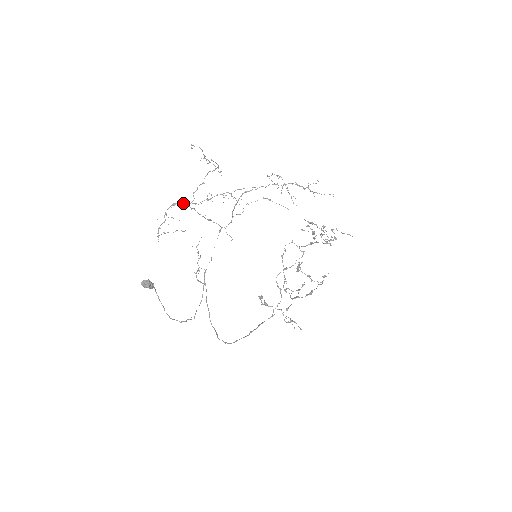
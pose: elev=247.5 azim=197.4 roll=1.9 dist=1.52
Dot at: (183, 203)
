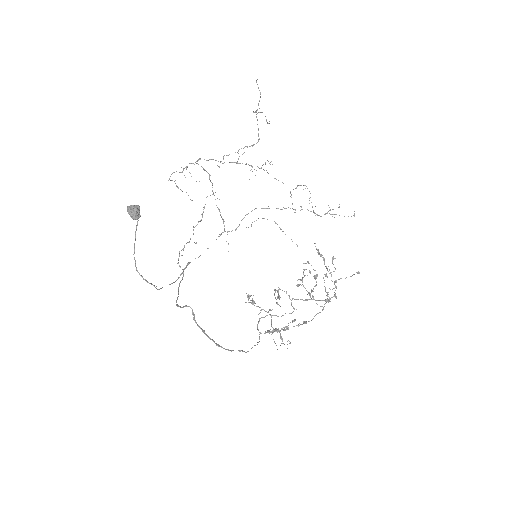
Dot at: (211, 159)
